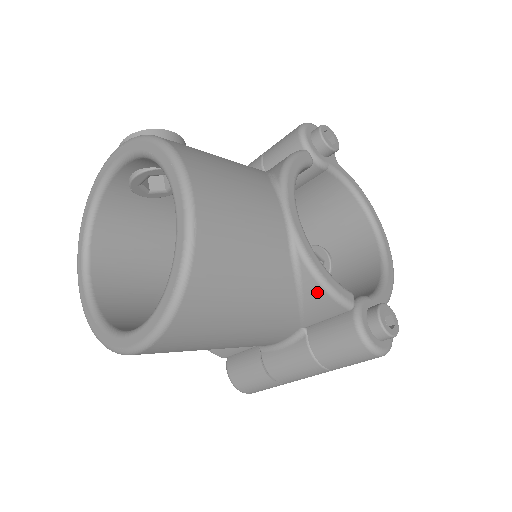
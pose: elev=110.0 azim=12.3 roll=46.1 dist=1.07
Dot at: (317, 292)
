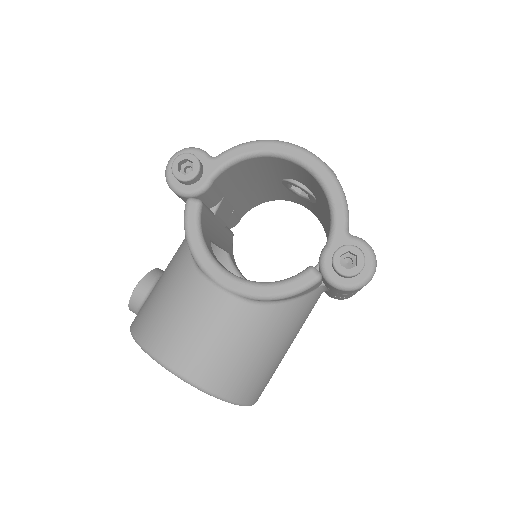
Dot at: occluded
